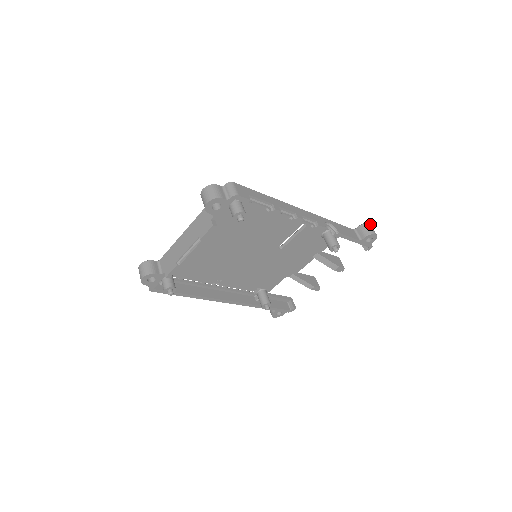
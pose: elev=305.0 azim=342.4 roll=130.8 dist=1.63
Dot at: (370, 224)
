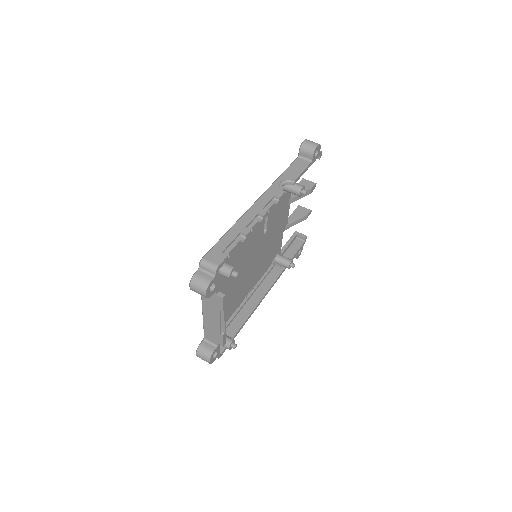
Dot at: (305, 140)
